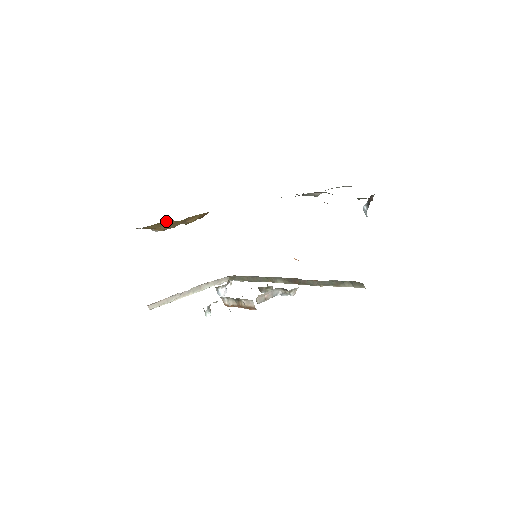
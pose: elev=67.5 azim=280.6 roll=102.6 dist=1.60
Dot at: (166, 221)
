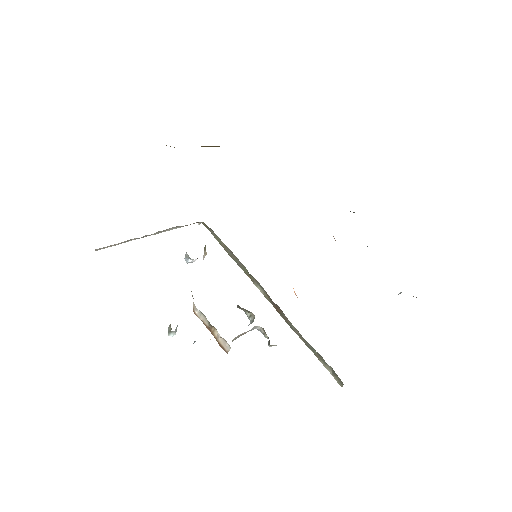
Dot at: occluded
